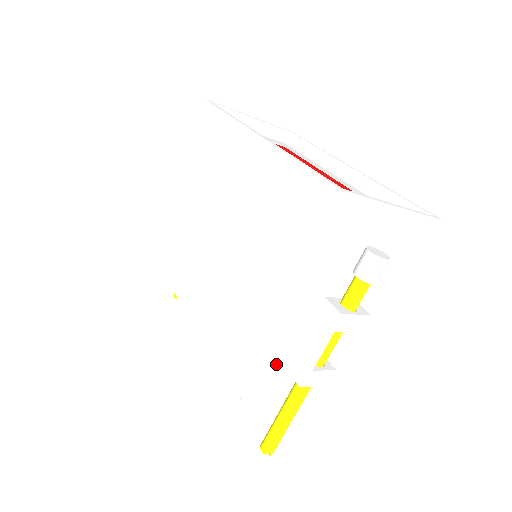
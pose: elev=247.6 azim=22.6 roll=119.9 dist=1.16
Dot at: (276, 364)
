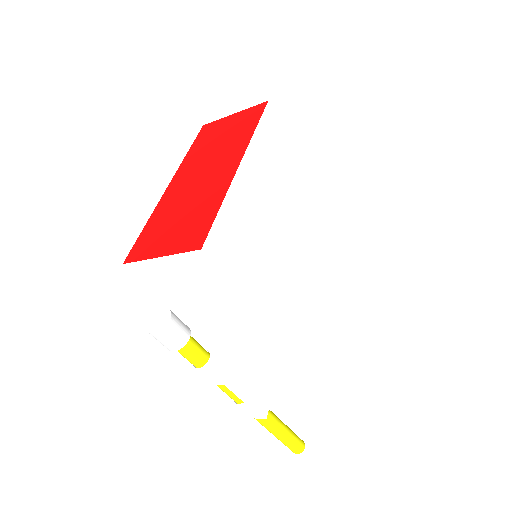
Dot at: occluded
